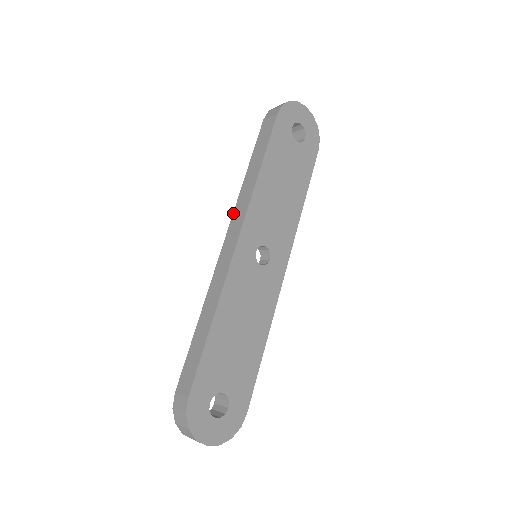
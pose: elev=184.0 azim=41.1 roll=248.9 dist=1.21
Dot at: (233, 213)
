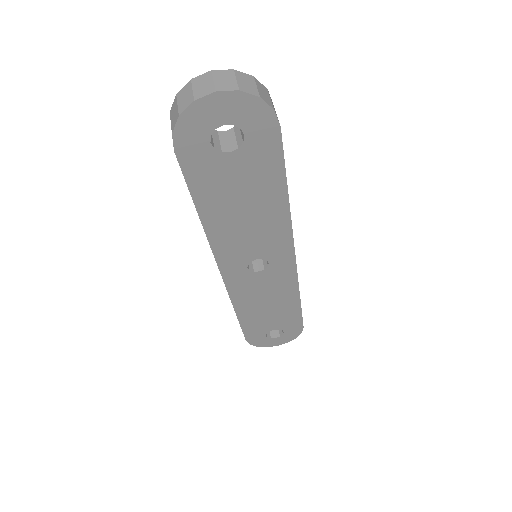
Dot at: occluded
